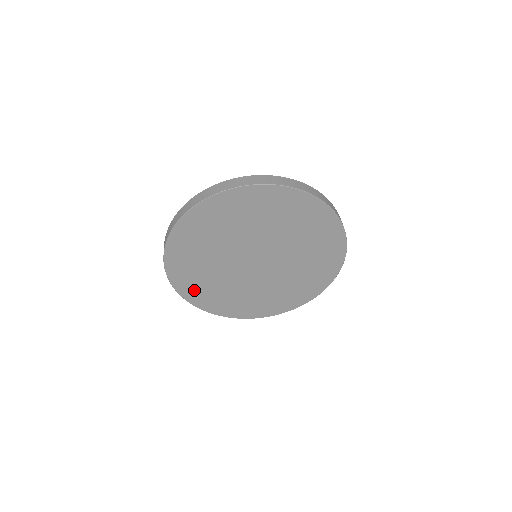
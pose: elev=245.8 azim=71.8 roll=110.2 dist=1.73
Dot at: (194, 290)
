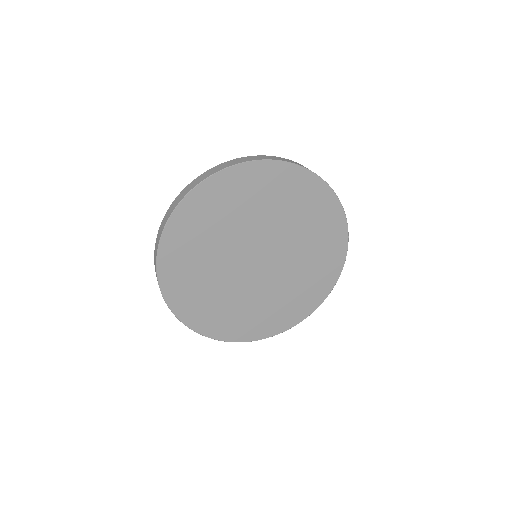
Dot at: (256, 327)
